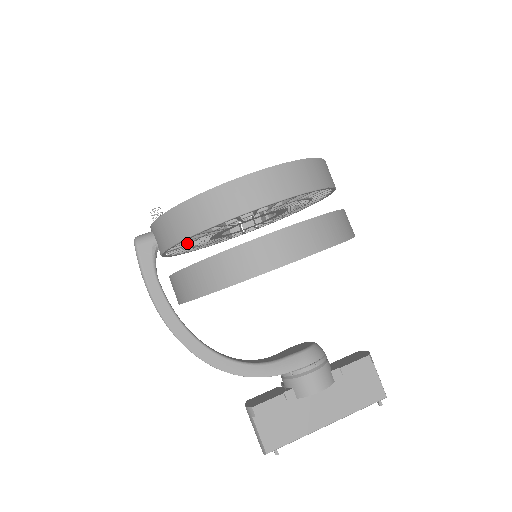
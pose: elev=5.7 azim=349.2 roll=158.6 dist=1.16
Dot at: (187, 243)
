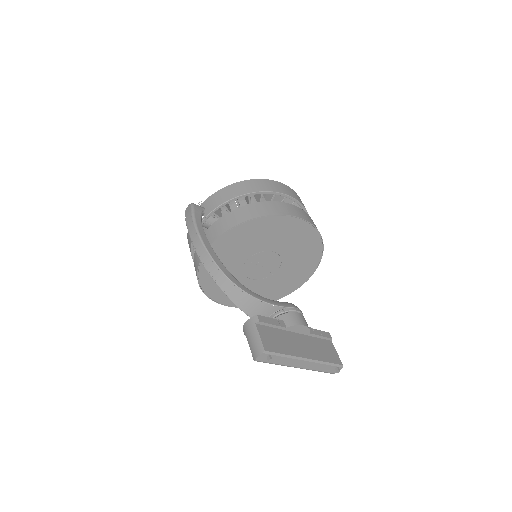
Dot at: occluded
